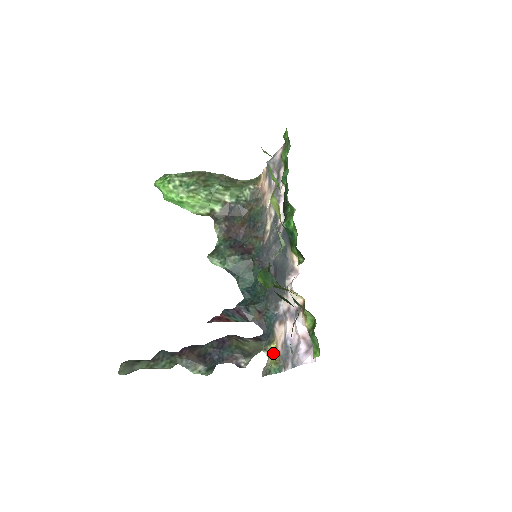
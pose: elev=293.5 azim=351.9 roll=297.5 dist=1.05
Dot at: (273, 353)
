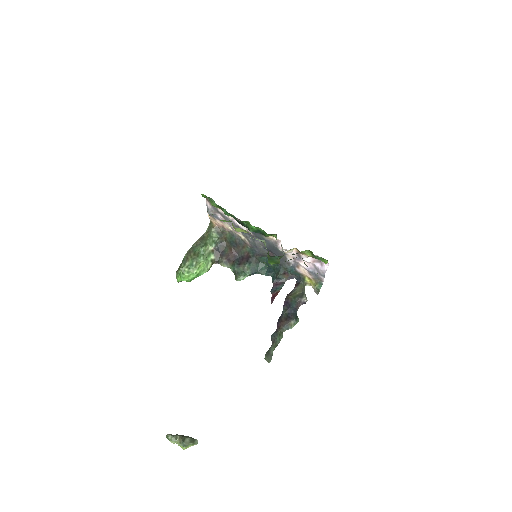
Dot at: (310, 281)
